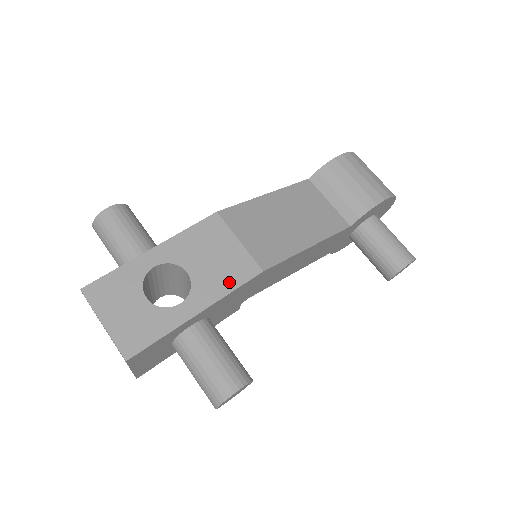
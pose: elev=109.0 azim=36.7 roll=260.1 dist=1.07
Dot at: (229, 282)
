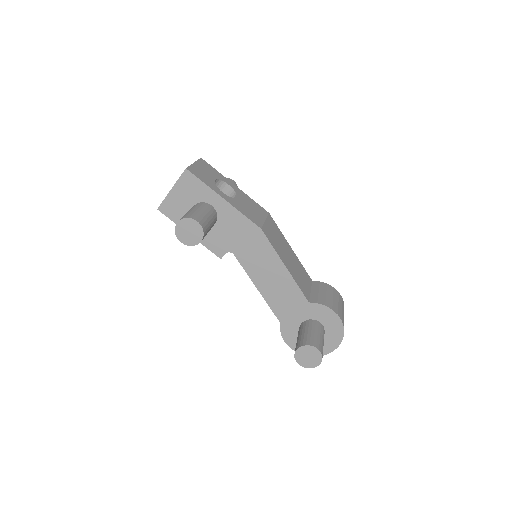
Dot at: (246, 213)
